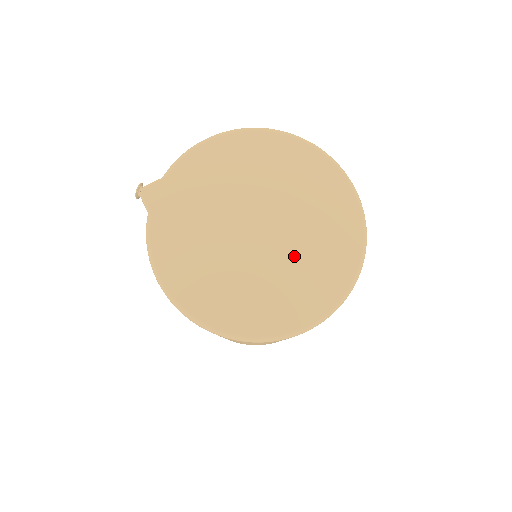
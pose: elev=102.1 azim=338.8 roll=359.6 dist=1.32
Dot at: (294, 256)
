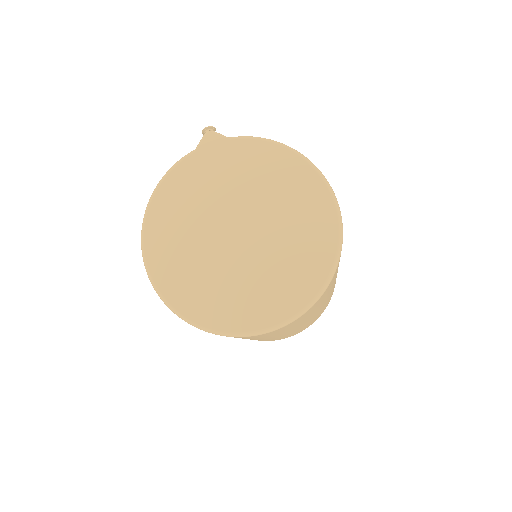
Dot at: (236, 274)
